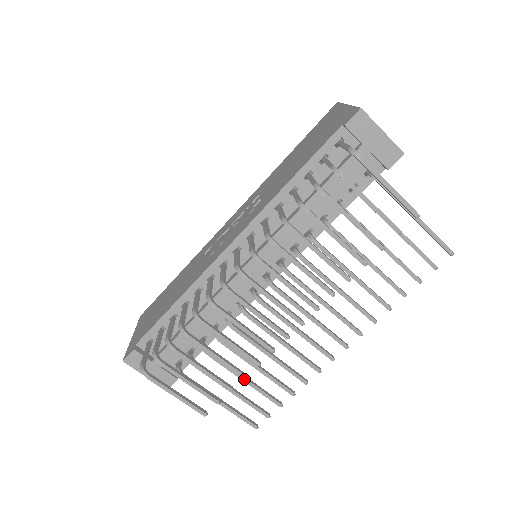
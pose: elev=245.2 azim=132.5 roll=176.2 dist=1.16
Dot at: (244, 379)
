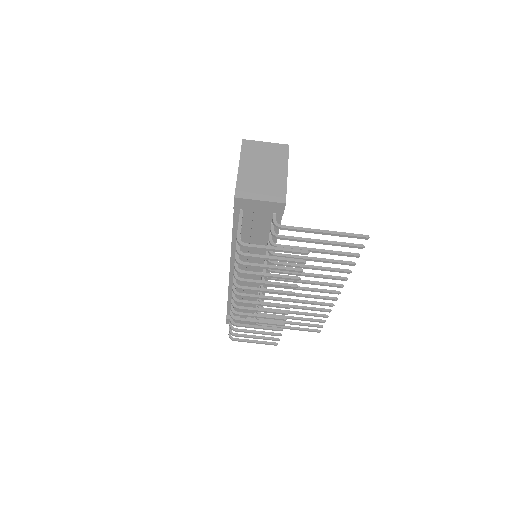
Dot at: occluded
